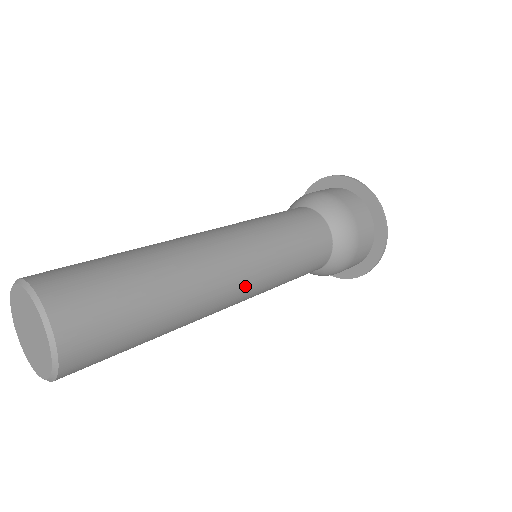
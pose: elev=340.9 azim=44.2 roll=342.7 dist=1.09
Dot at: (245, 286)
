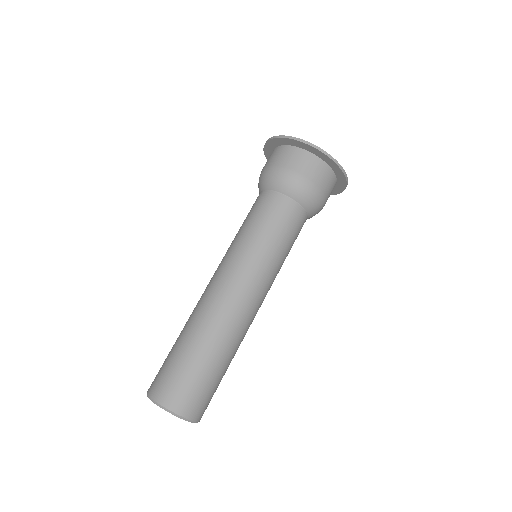
Dot at: occluded
